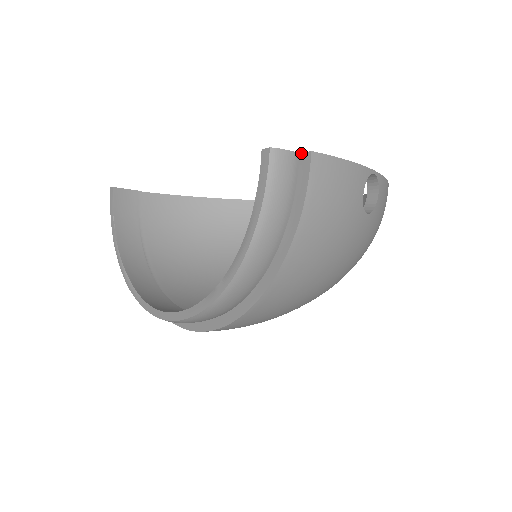
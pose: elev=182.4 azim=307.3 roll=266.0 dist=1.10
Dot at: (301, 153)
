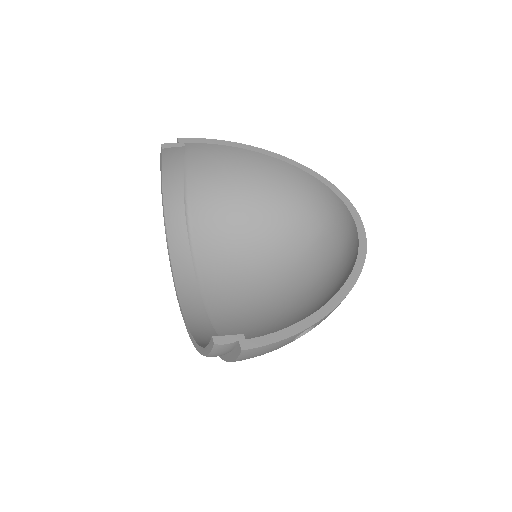
Dot at: (239, 342)
